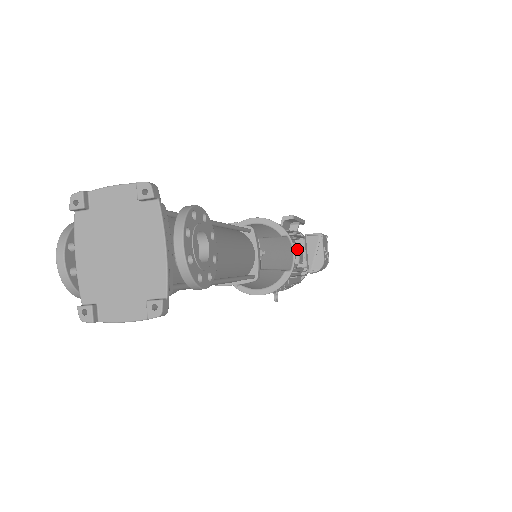
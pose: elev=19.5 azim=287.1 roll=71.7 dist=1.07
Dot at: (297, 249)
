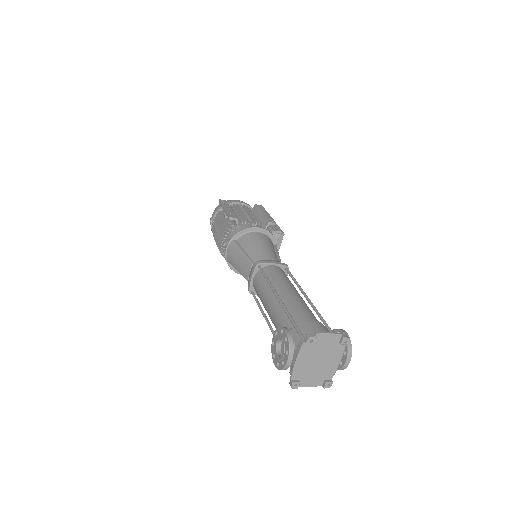
Dot at: occluded
